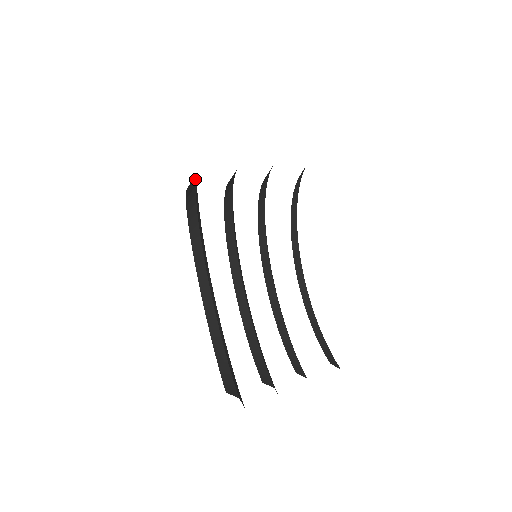
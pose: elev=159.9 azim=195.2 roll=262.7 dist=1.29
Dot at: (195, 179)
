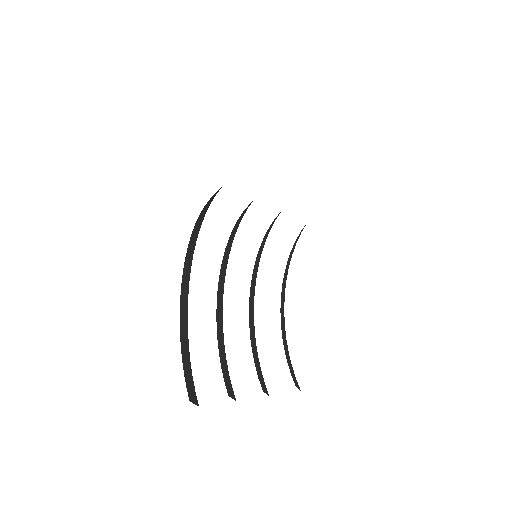
Dot at: occluded
